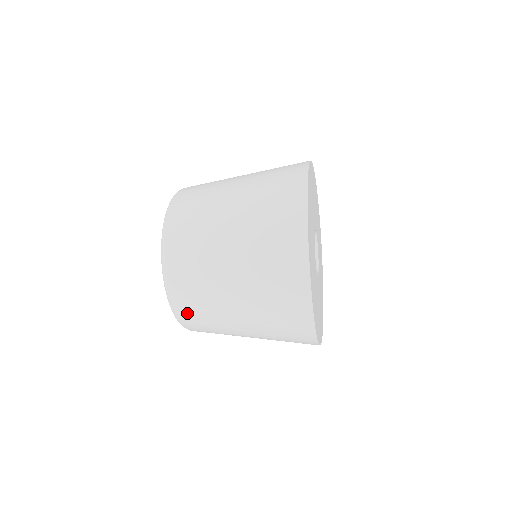
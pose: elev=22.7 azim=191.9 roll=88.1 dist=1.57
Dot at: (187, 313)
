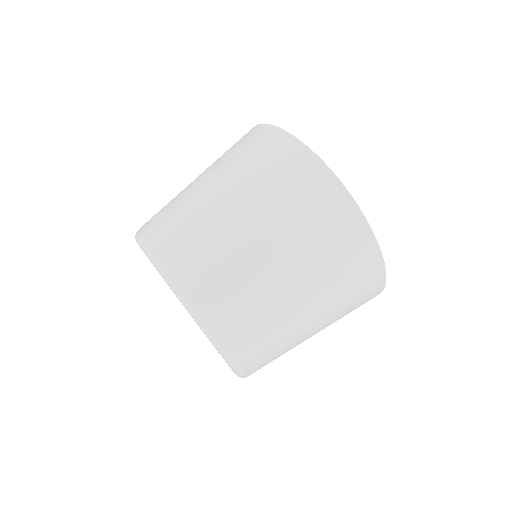
Dot at: (256, 362)
